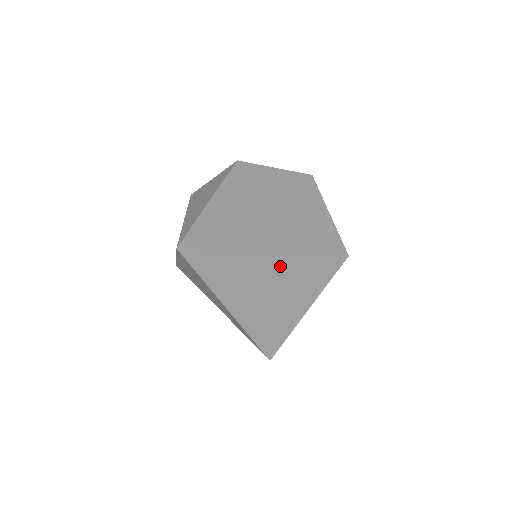
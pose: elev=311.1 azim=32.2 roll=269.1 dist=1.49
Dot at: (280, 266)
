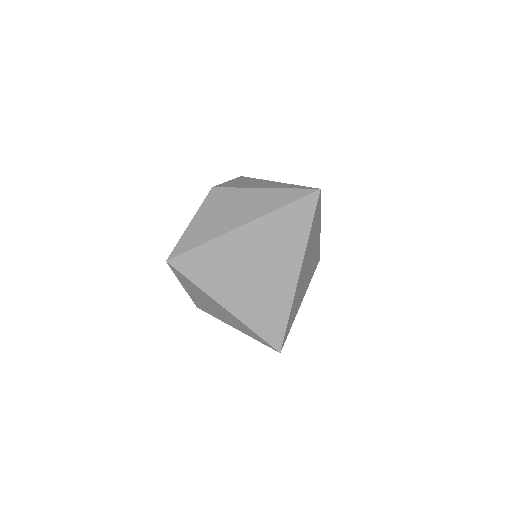
Dot at: (316, 245)
